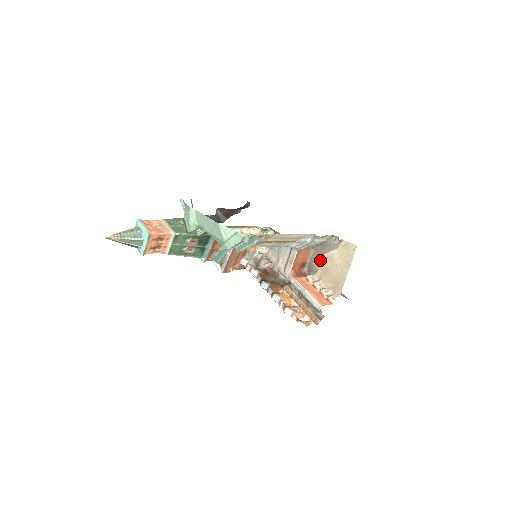
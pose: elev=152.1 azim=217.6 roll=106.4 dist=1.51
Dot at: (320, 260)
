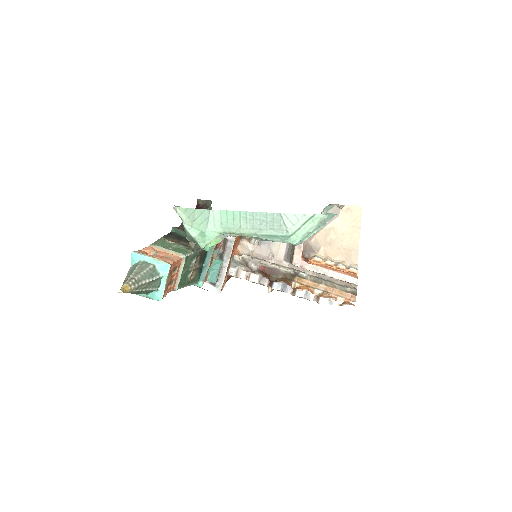
Dot at: (320, 236)
